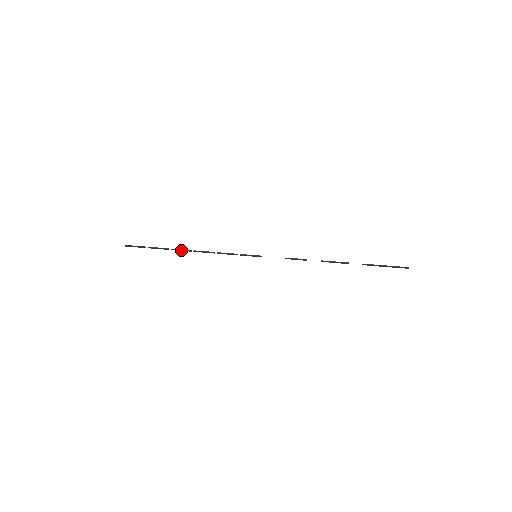
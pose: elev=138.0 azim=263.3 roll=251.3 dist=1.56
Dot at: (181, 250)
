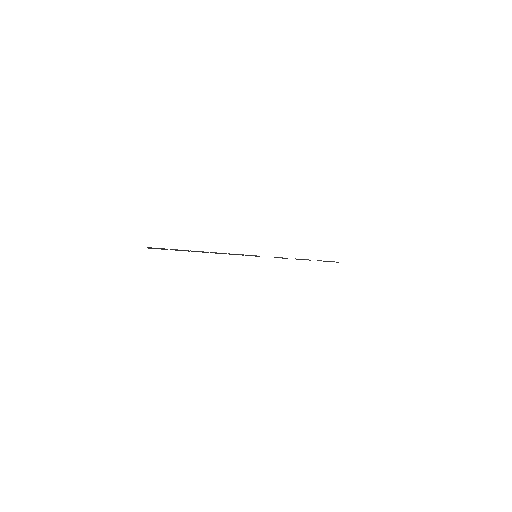
Dot at: occluded
